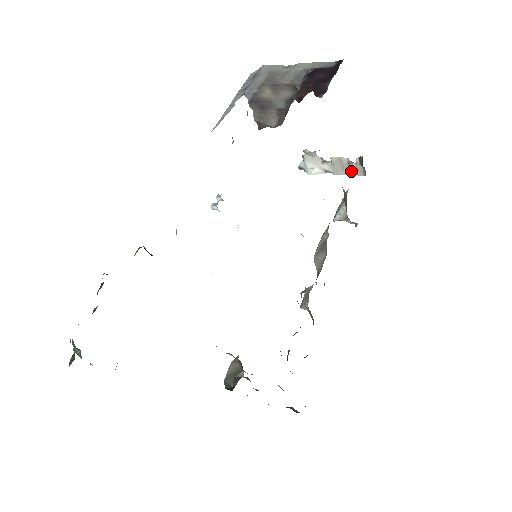
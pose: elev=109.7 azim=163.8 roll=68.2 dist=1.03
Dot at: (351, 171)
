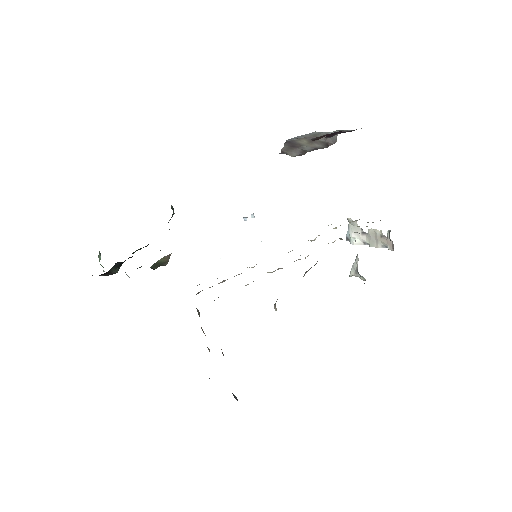
Dot at: (383, 245)
